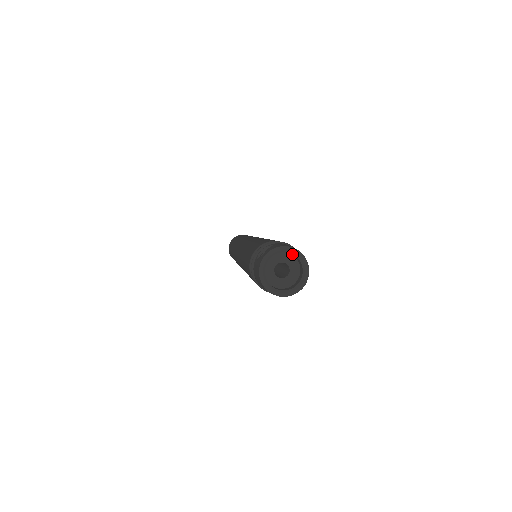
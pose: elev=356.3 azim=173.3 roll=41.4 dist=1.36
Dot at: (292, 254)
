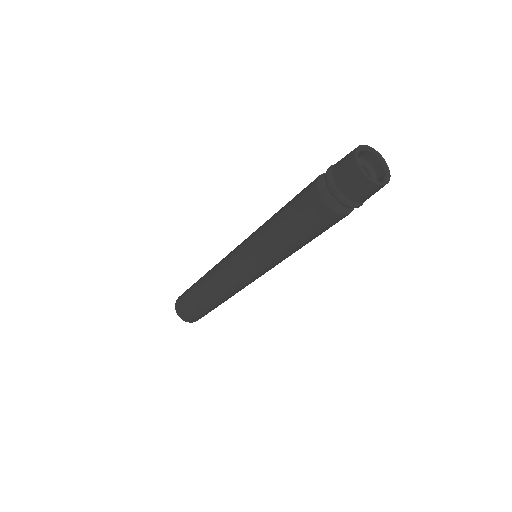
Dot at: (380, 175)
